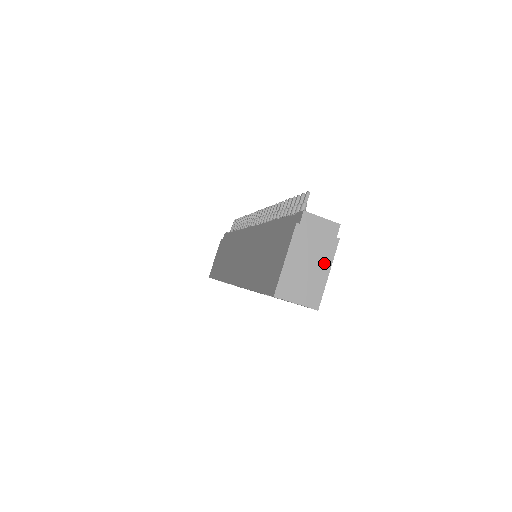
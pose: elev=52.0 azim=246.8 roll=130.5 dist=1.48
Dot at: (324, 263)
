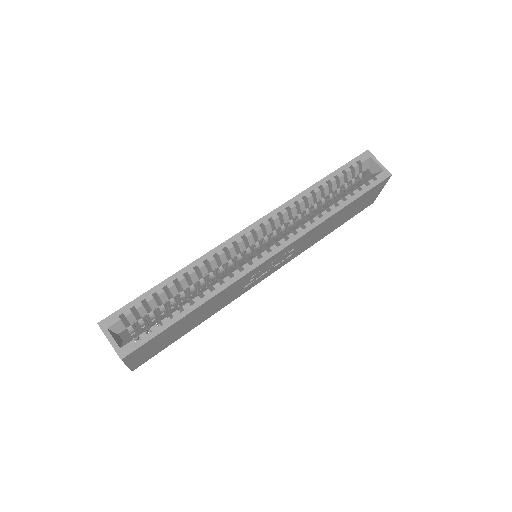
Dot at: occluded
